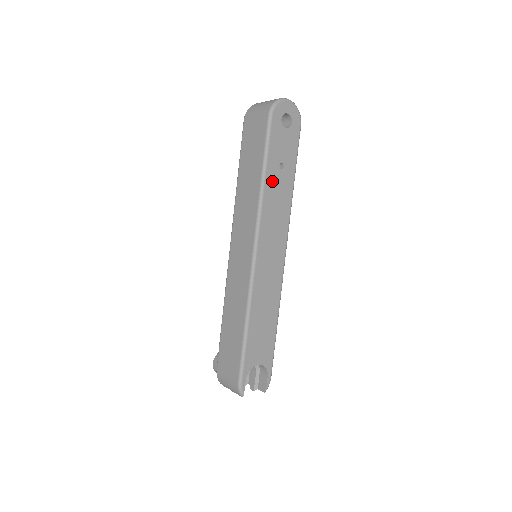
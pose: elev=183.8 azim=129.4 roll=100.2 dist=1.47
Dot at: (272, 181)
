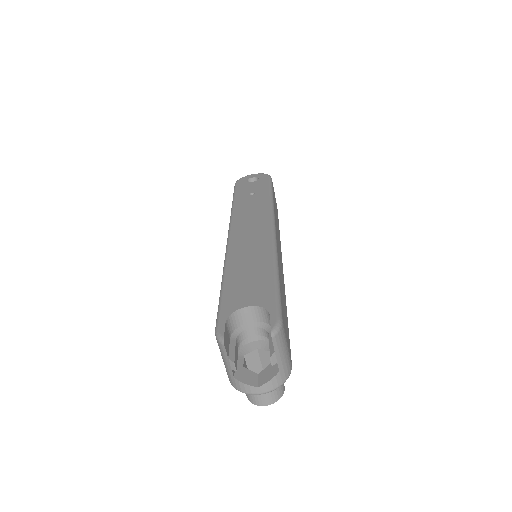
Dot at: (243, 202)
